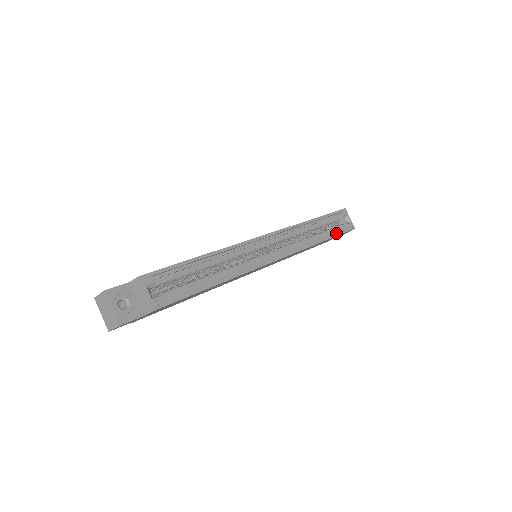
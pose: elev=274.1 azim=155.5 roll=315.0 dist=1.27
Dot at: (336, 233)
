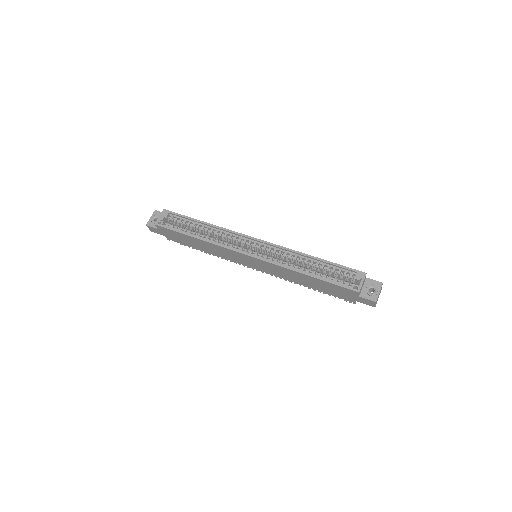
Dot at: (327, 279)
